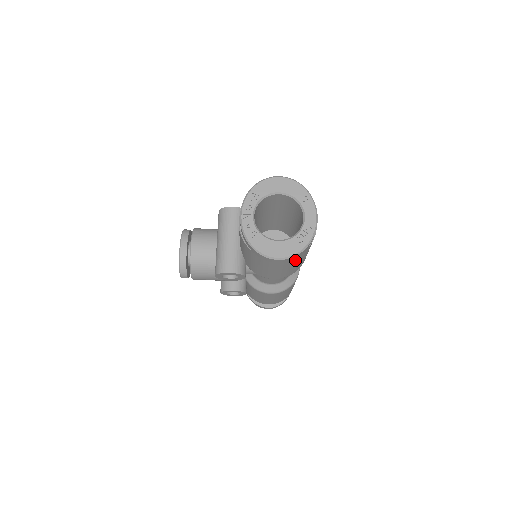
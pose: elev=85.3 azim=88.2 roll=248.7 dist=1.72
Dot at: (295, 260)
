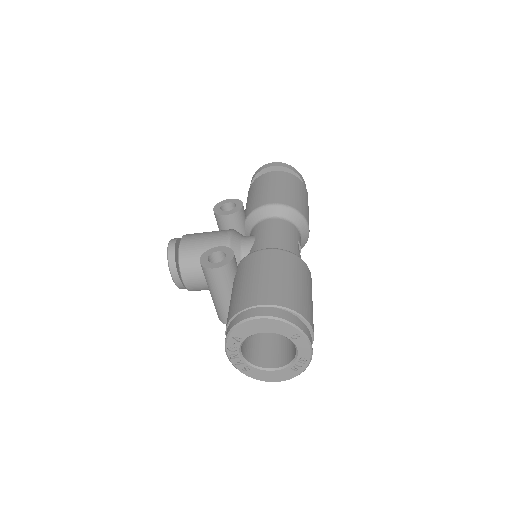
Dot at: occluded
